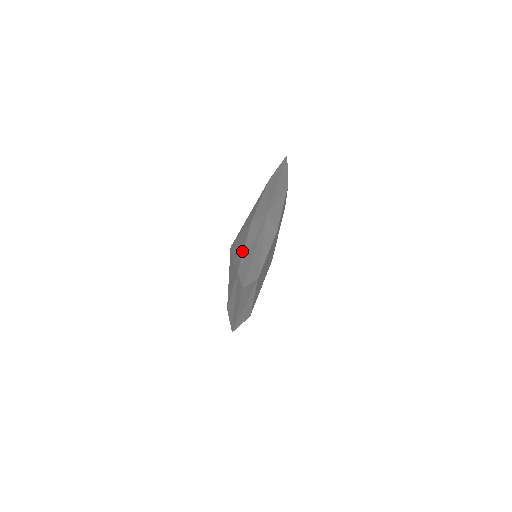
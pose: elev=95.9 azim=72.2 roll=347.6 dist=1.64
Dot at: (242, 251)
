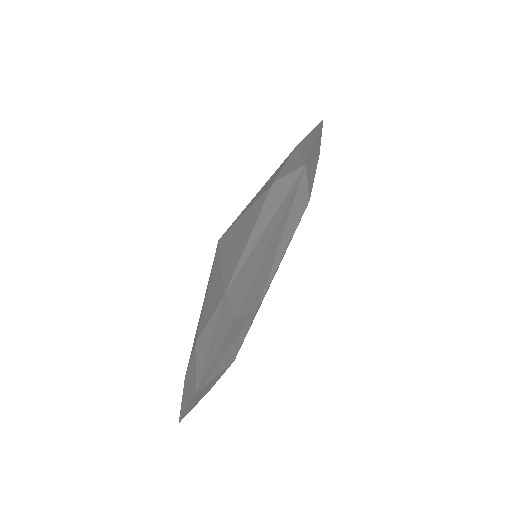
Dot at: occluded
